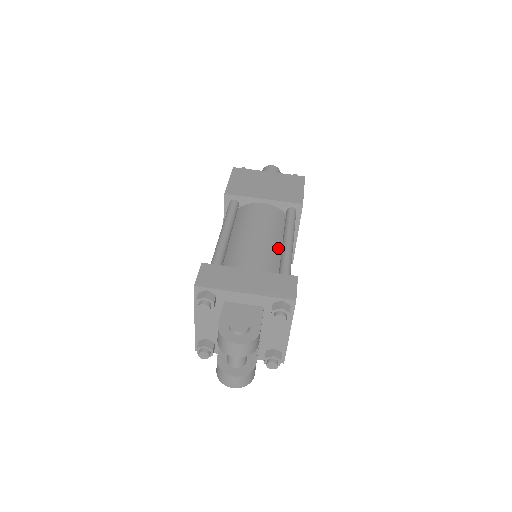
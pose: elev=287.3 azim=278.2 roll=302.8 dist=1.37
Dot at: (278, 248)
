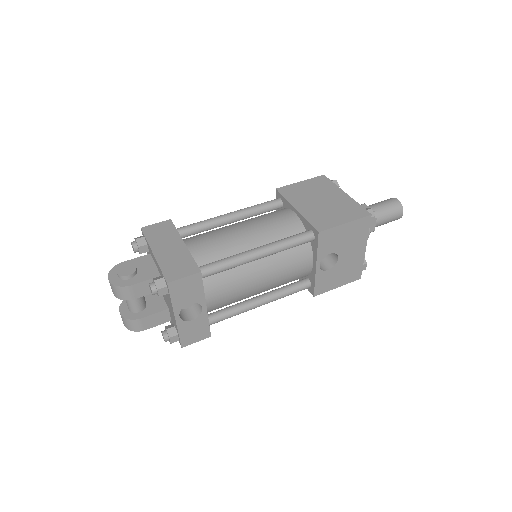
Dot at: occluded
